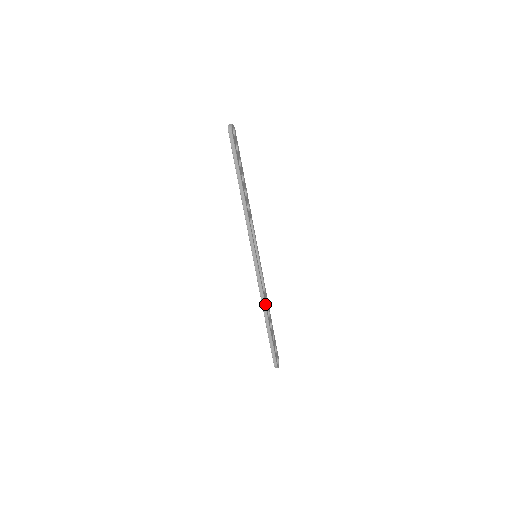
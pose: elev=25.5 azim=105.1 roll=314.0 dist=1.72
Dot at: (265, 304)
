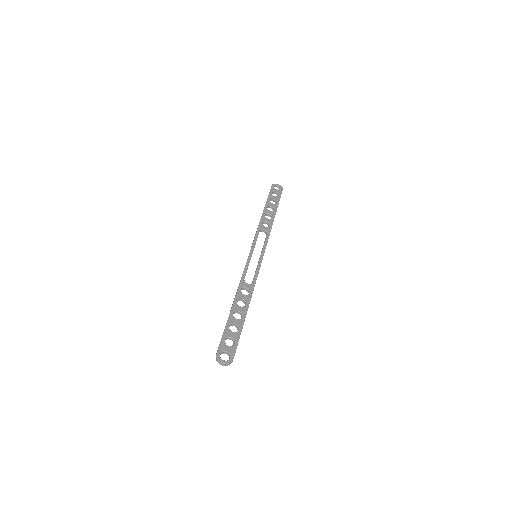
Dot at: (238, 289)
